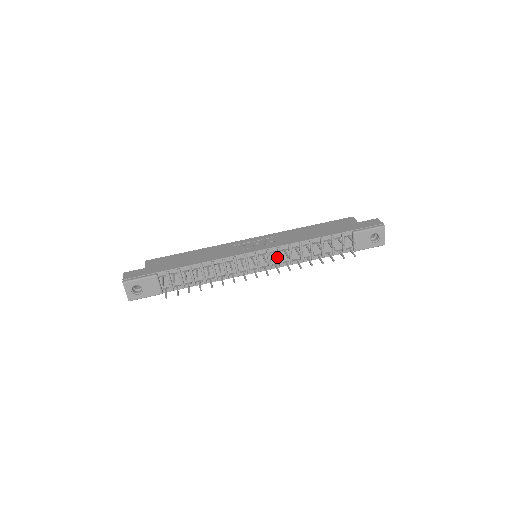
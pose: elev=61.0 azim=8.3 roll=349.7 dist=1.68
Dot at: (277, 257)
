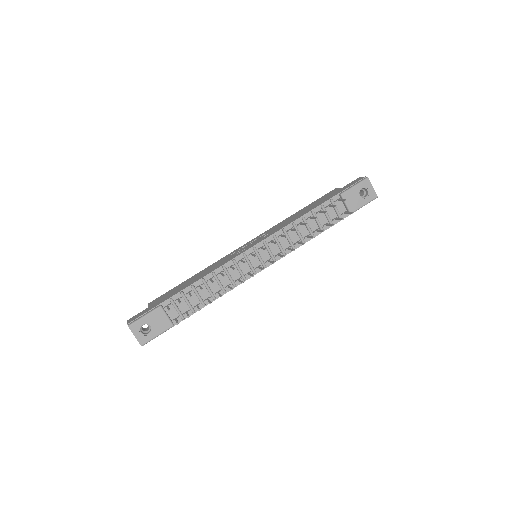
Dot at: (276, 246)
